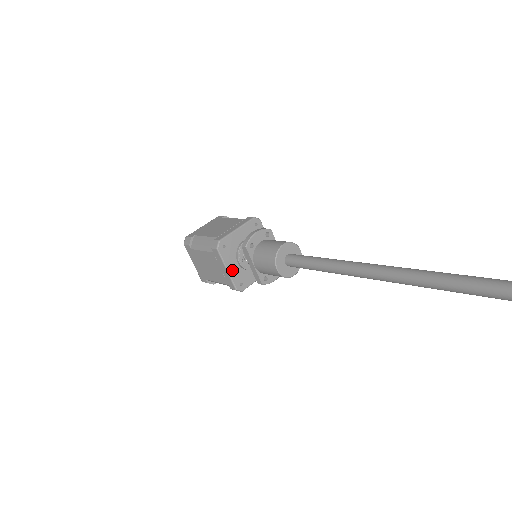
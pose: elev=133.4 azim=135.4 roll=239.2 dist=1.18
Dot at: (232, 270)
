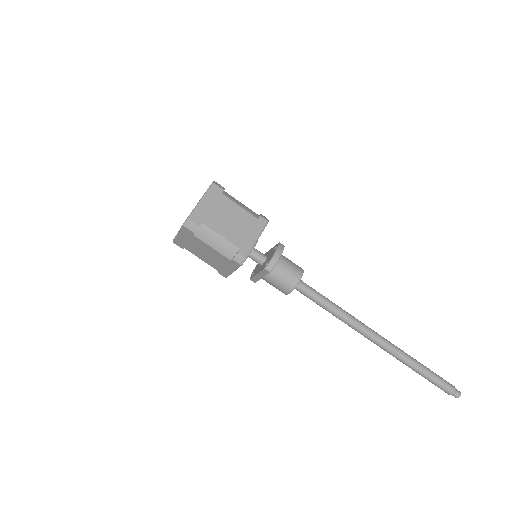
Dot at: occluded
